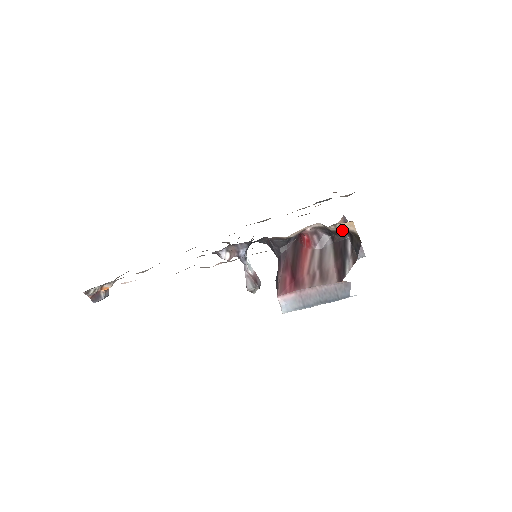
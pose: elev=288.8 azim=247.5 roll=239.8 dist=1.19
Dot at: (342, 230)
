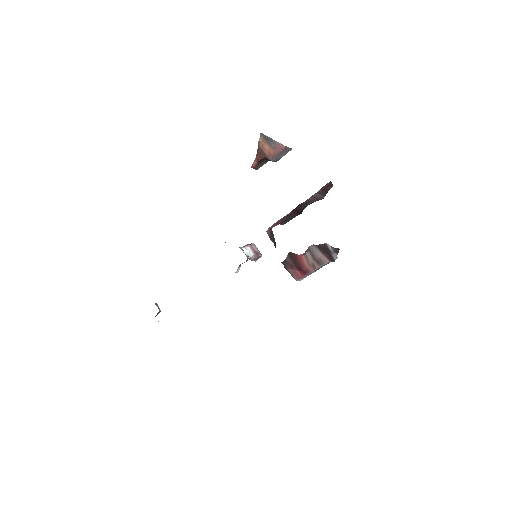
Dot at: occluded
